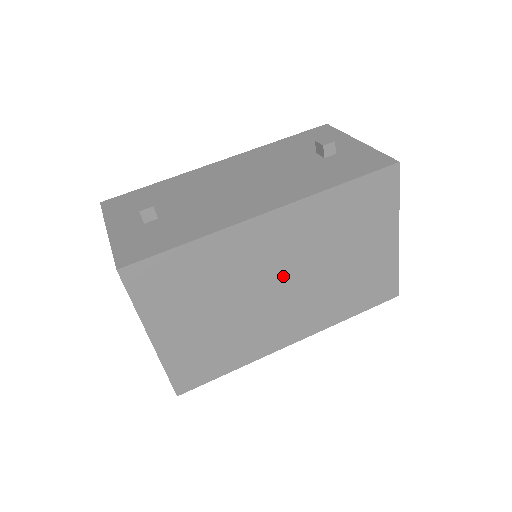
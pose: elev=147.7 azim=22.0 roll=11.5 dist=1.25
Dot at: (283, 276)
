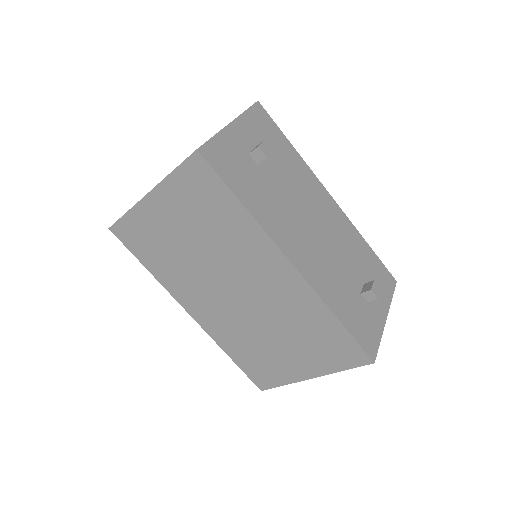
Dot at: (243, 291)
